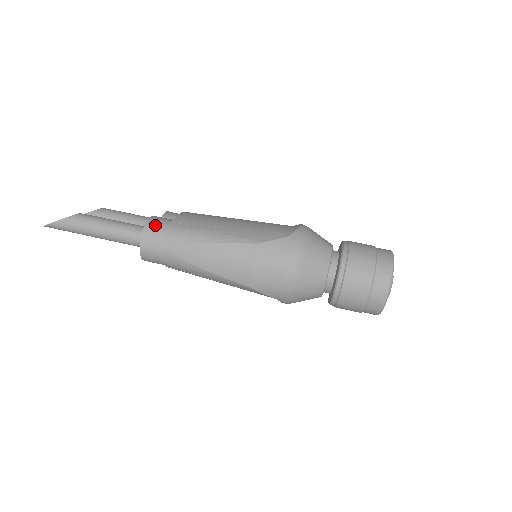
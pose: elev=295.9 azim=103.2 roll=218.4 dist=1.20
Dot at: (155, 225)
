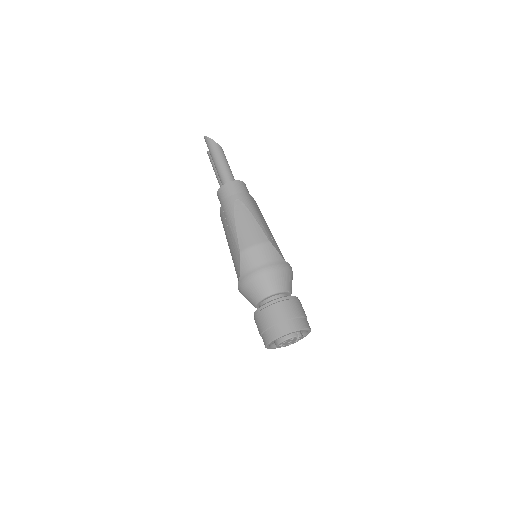
Dot at: (243, 186)
